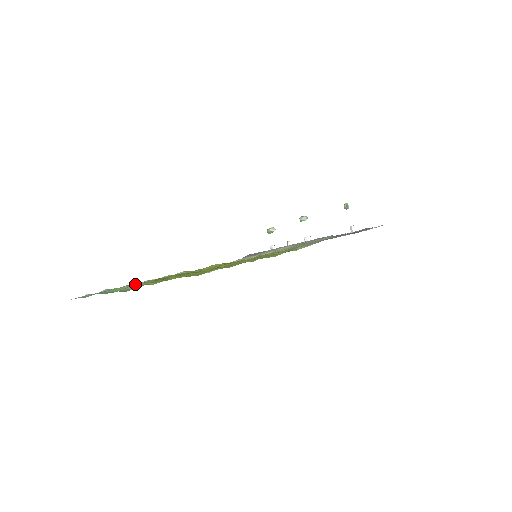
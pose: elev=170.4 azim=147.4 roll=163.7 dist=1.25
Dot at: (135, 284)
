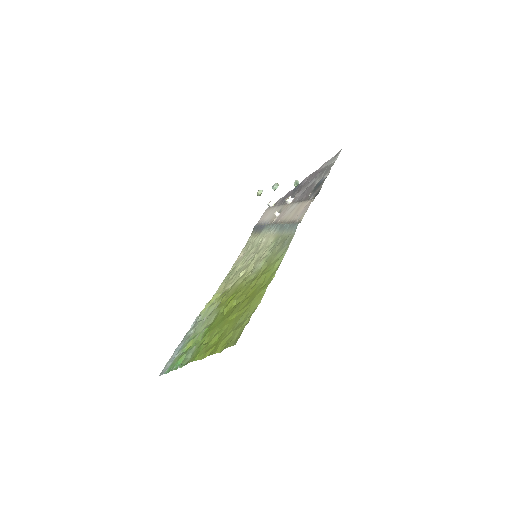
Dot at: (190, 350)
